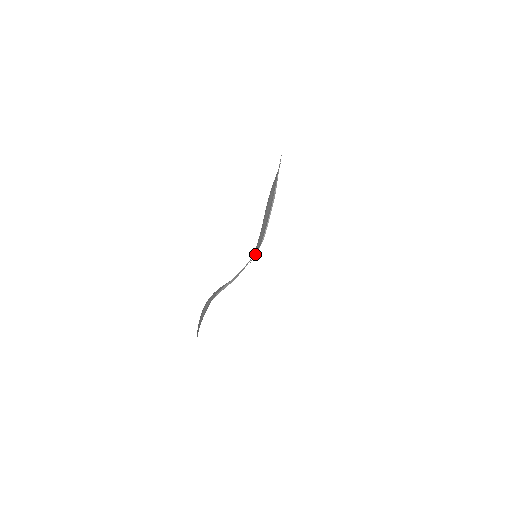
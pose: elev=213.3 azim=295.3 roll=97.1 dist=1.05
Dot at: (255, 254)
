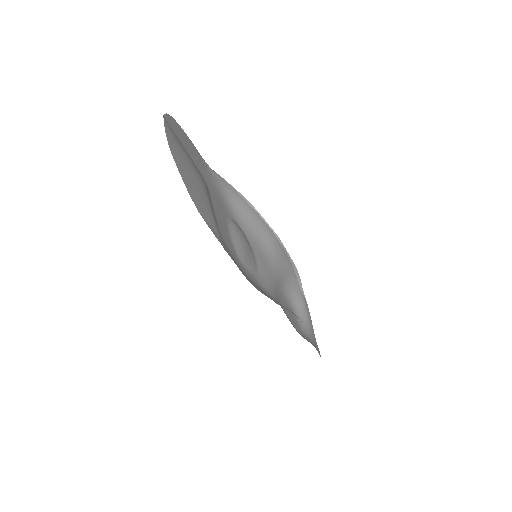
Dot at: (275, 250)
